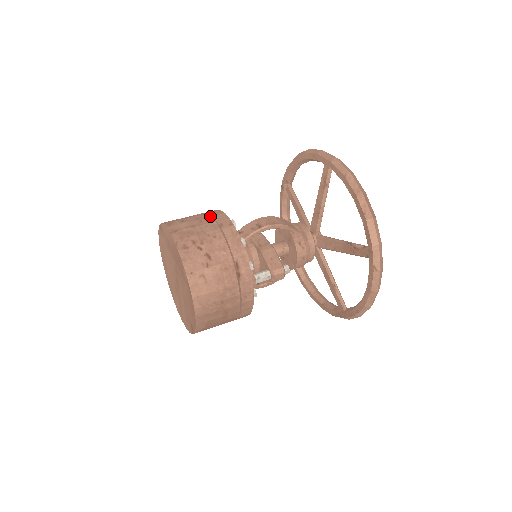
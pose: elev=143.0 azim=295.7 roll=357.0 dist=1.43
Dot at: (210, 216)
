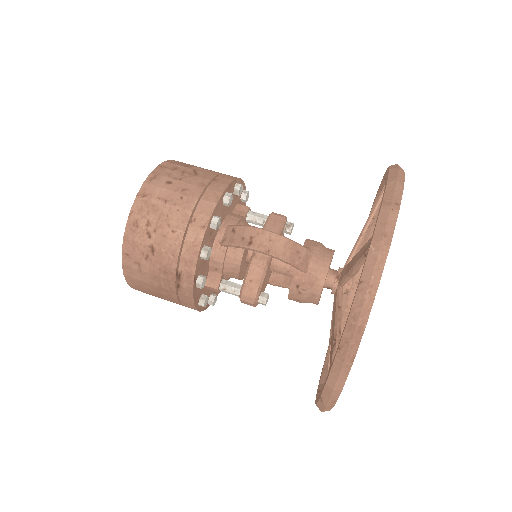
Dot at: (198, 197)
